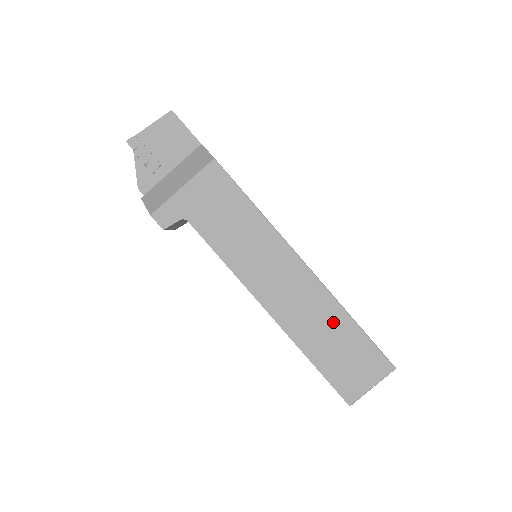
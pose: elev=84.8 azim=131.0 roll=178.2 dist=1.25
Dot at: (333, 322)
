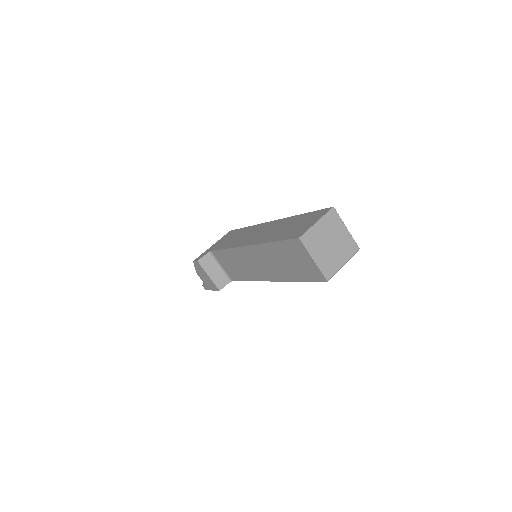
Dot at: (287, 223)
